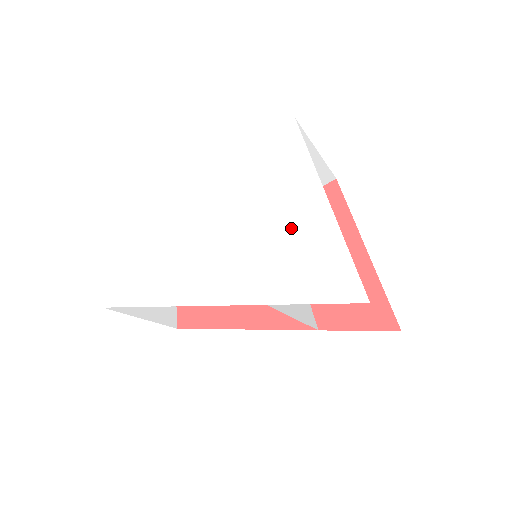
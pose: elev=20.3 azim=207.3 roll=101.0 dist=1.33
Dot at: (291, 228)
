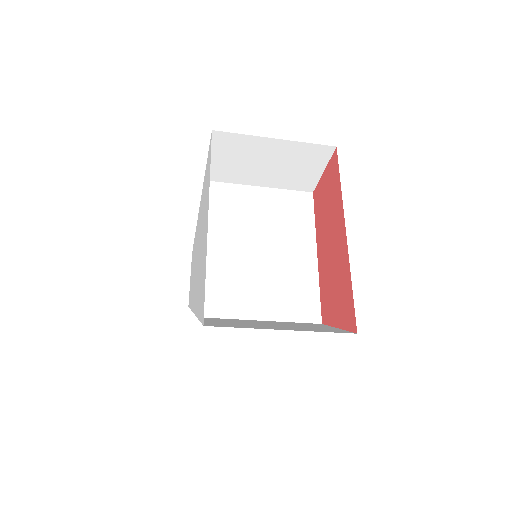
Dot at: (203, 246)
